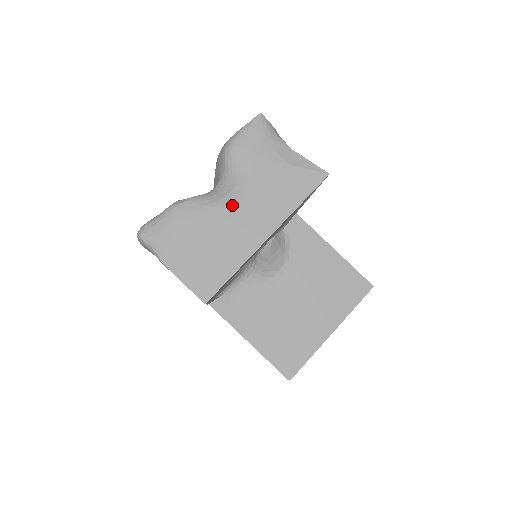
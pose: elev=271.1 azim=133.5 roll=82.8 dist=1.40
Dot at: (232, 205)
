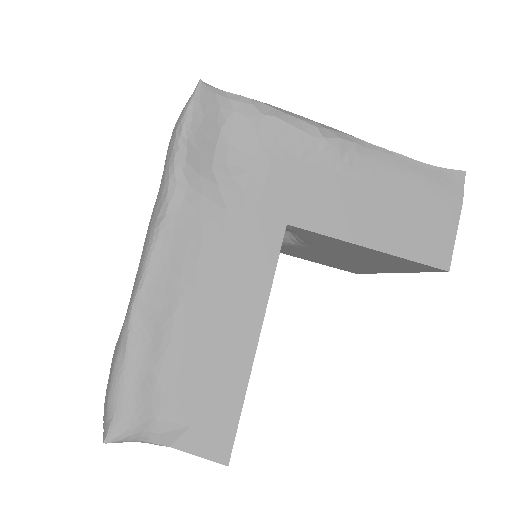
Dot at: occluded
